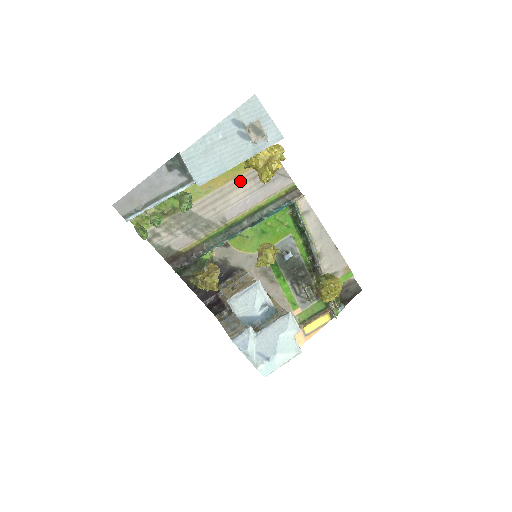
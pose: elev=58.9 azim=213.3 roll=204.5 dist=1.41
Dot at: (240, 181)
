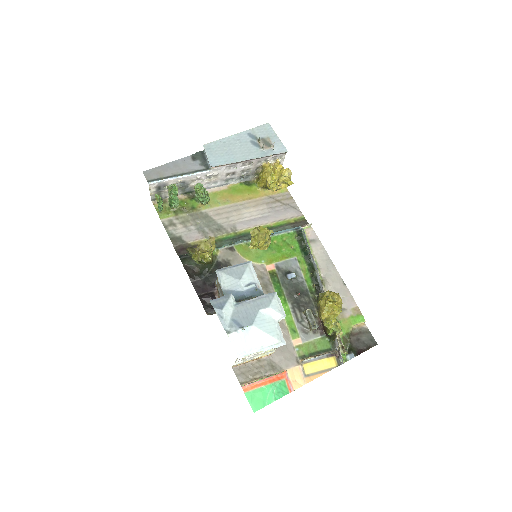
Dot at: (254, 202)
